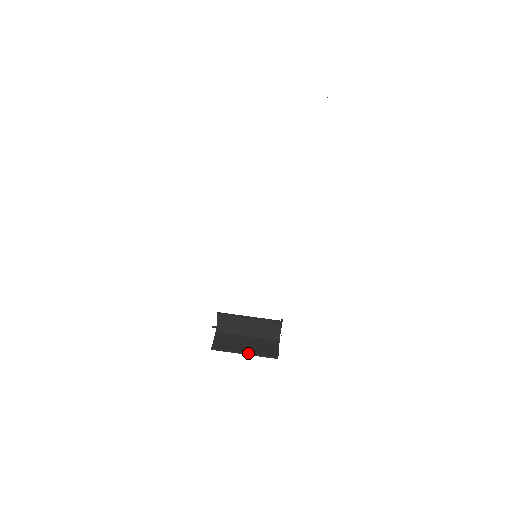
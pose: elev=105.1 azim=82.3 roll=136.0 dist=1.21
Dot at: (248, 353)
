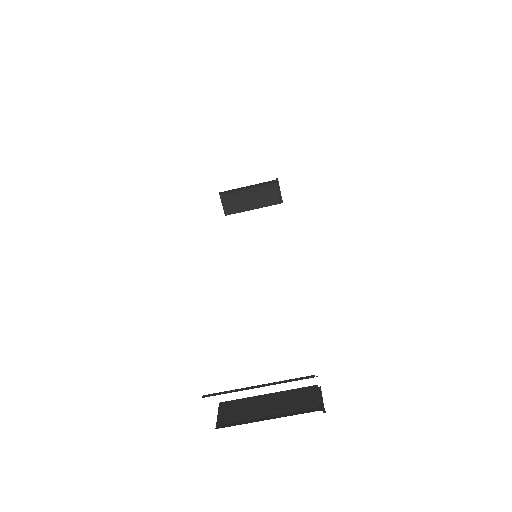
Dot at: occluded
